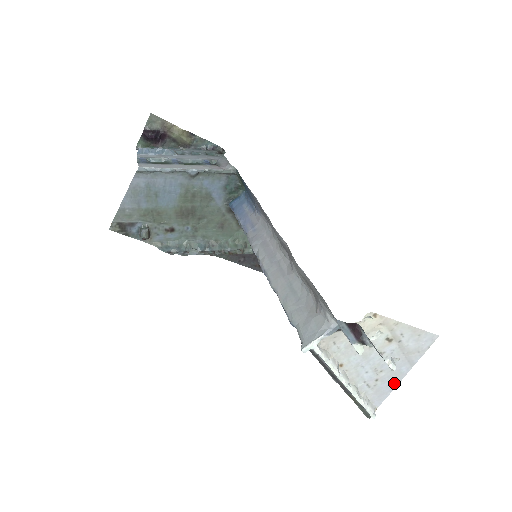
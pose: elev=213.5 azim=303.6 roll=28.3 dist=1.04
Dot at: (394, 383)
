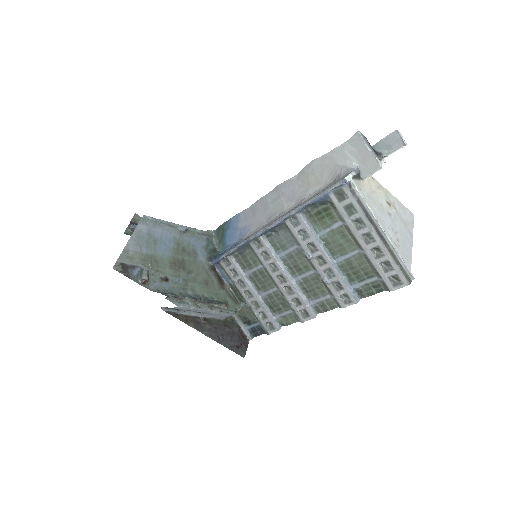
Dot at: (409, 249)
